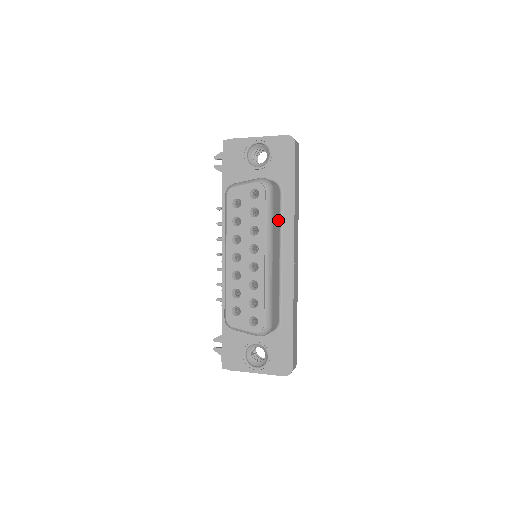
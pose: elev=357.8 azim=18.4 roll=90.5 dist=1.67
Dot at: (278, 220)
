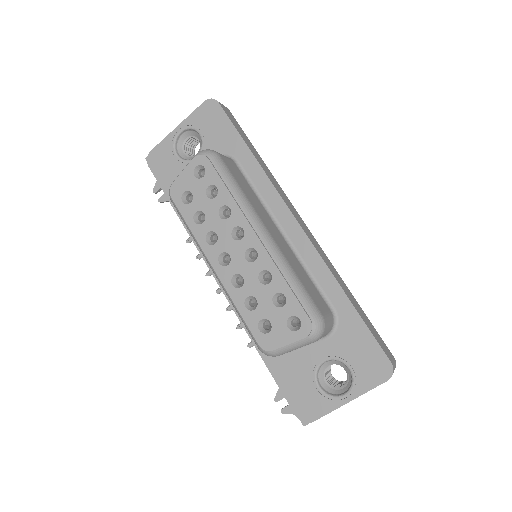
Dot at: (251, 191)
